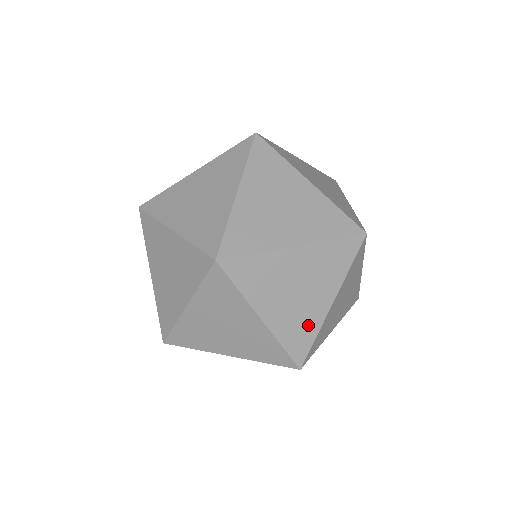
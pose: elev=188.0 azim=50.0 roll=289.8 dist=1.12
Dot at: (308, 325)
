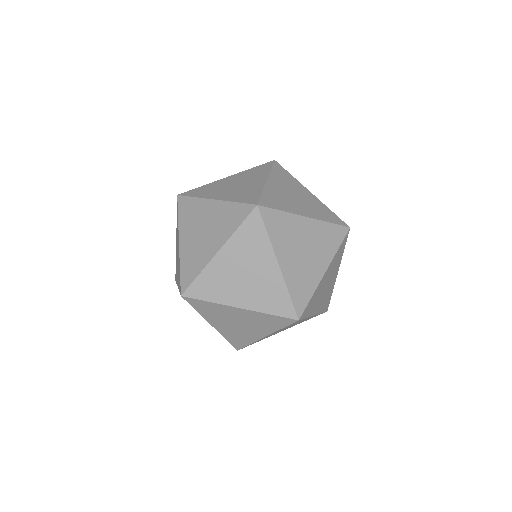
Dot at: occluded
